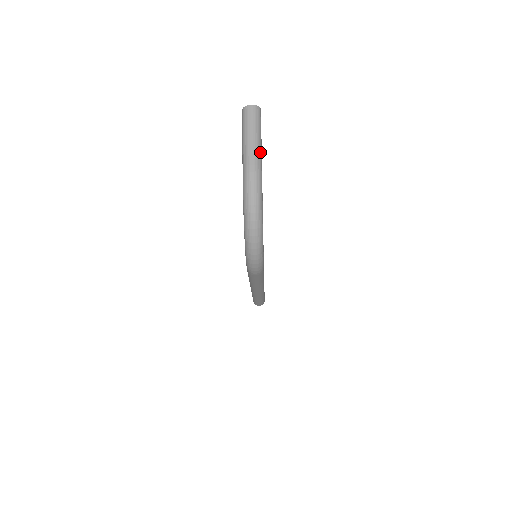
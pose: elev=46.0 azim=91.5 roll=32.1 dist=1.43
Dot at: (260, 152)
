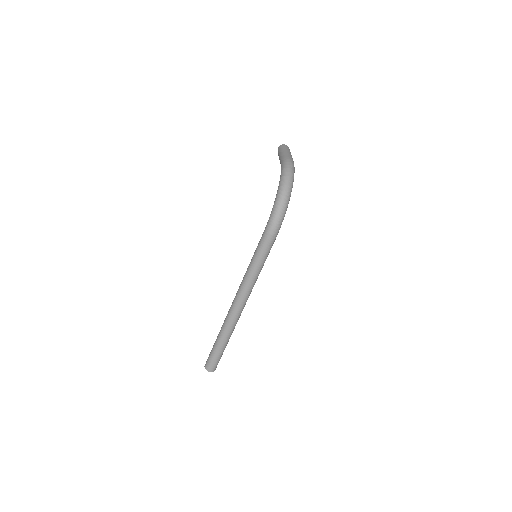
Dot at: occluded
